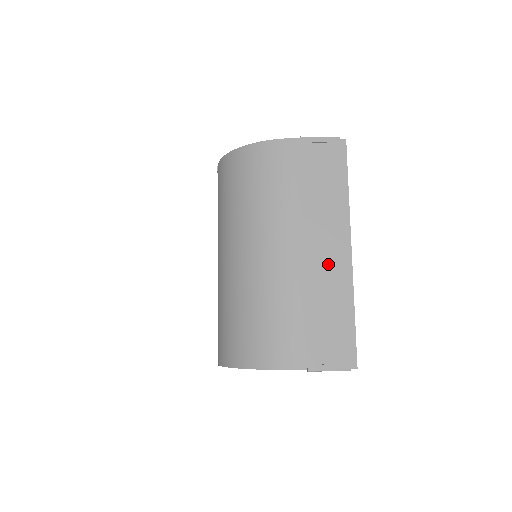
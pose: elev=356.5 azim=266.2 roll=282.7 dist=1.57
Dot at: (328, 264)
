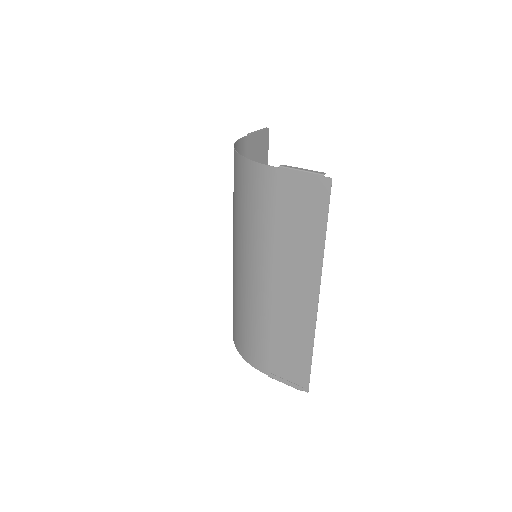
Dot at: (294, 305)
